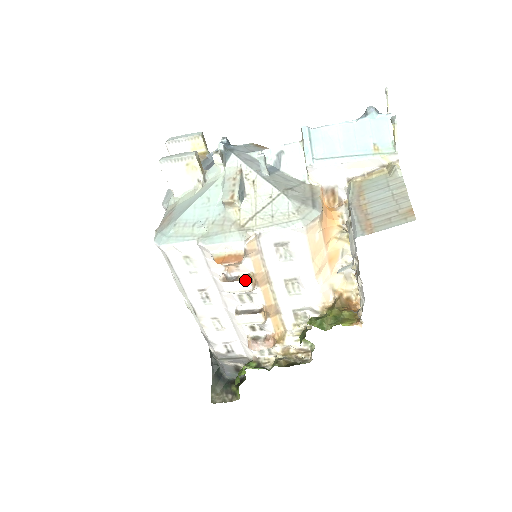
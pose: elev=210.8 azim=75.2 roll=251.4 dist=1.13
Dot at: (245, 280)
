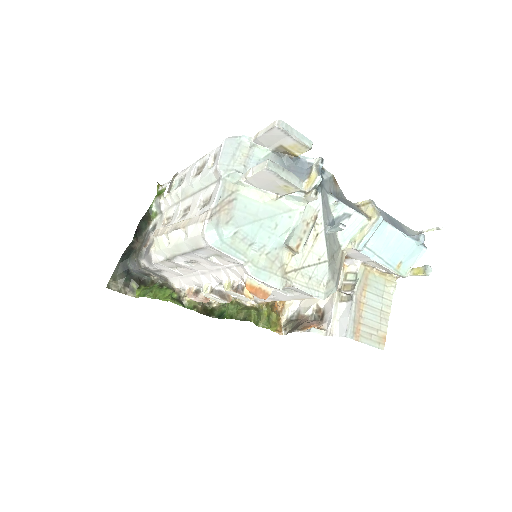
Dot at: (250, 299)
